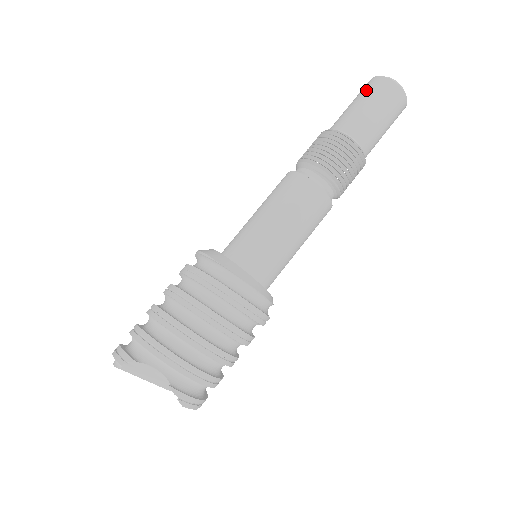
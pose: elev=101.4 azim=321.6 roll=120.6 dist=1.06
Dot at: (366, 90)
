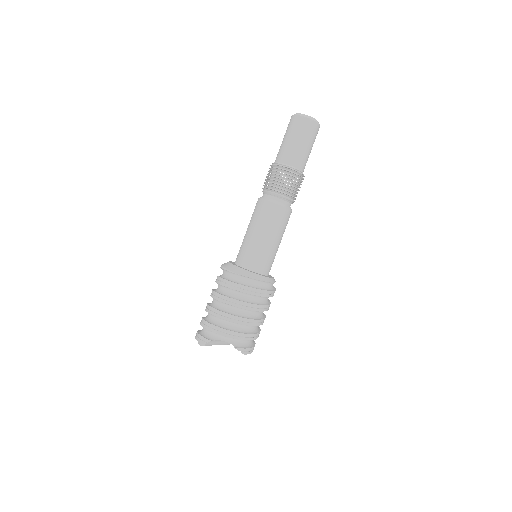
Dot at: (291, 128)
